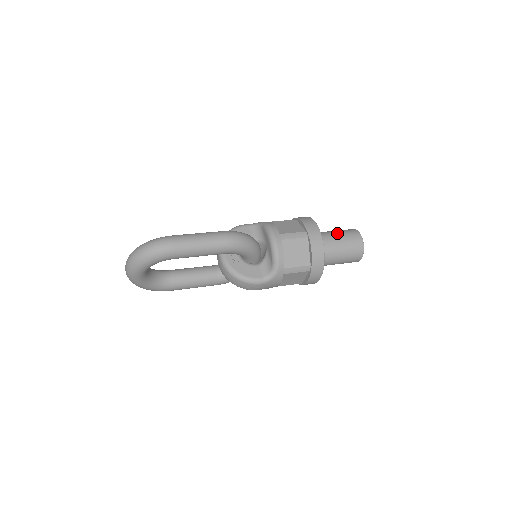
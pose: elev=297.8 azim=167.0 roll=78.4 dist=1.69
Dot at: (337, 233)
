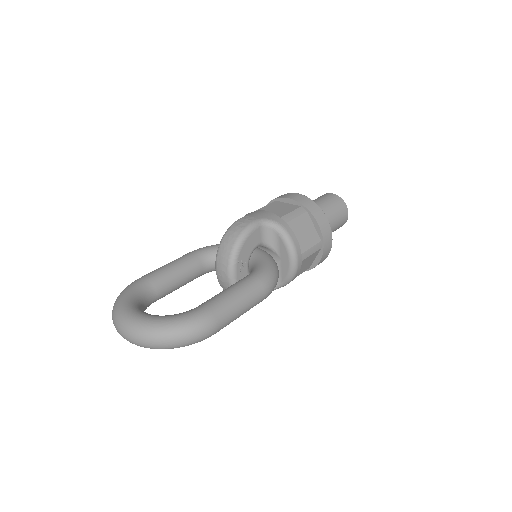
Dot at: (332, 215)
